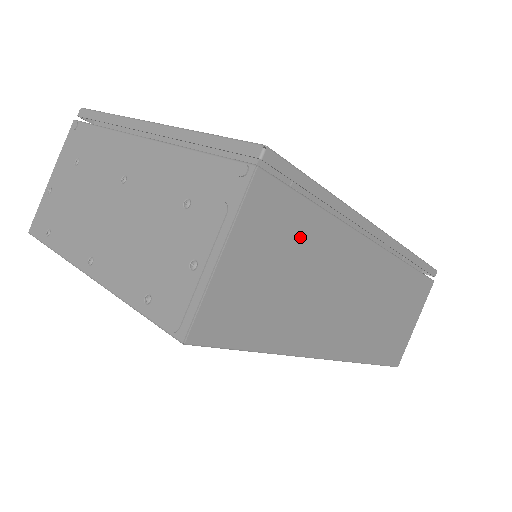
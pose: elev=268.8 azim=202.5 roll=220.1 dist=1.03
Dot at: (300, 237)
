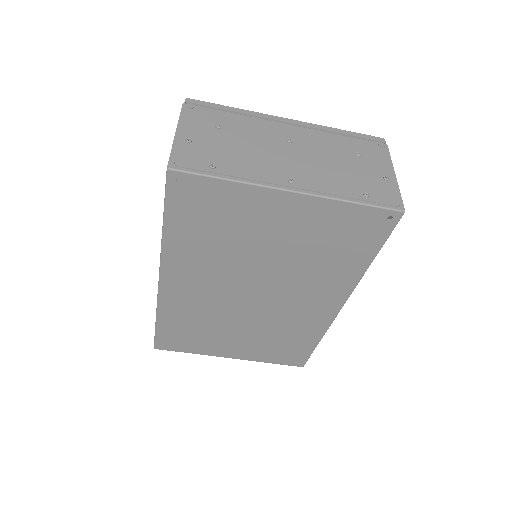
Dot at: occluded
